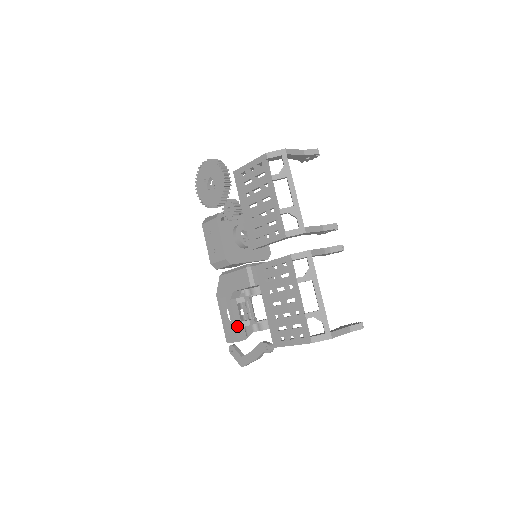
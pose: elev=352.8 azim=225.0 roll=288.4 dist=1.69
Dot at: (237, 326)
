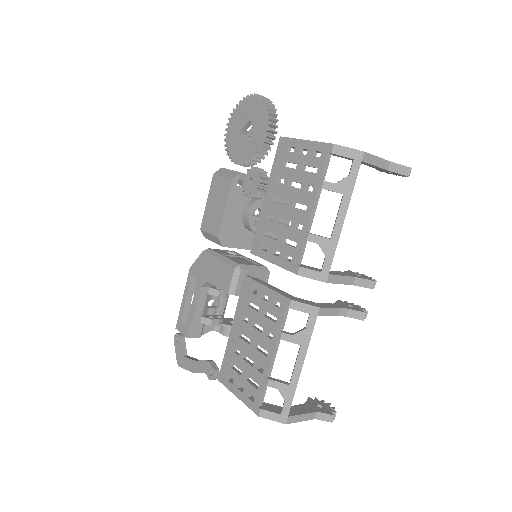
Dot at: (194, 320)
